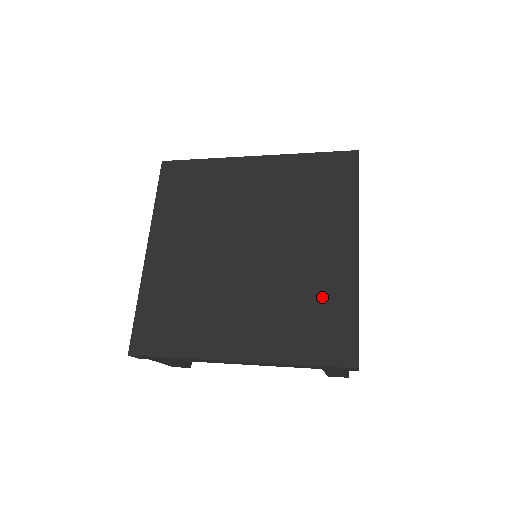
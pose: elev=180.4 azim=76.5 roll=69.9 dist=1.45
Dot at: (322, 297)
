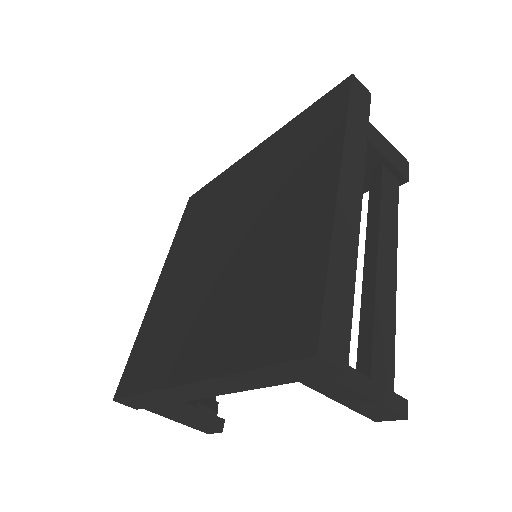
Dot at: (287, 264)
